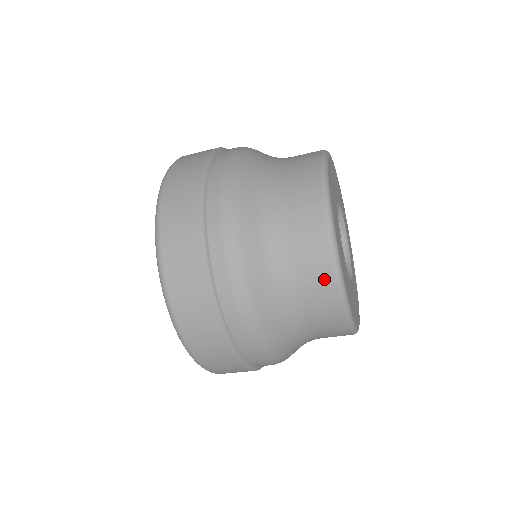
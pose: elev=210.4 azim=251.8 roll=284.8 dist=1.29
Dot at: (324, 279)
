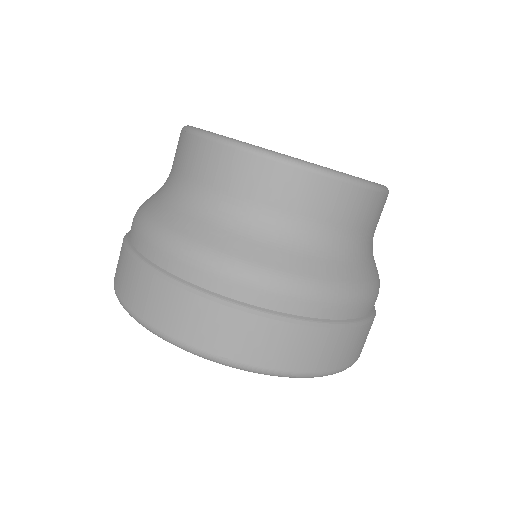
Dot at: (205, 153)
